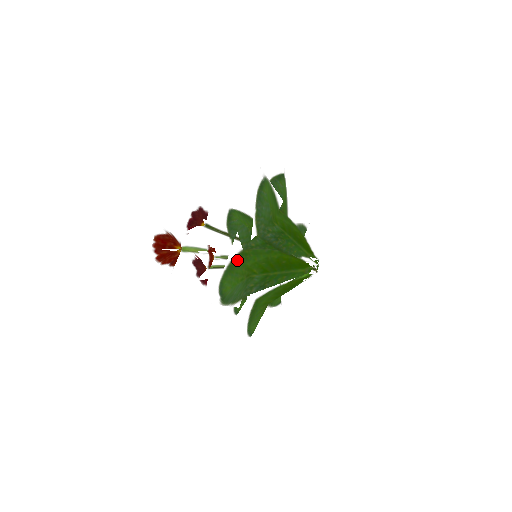
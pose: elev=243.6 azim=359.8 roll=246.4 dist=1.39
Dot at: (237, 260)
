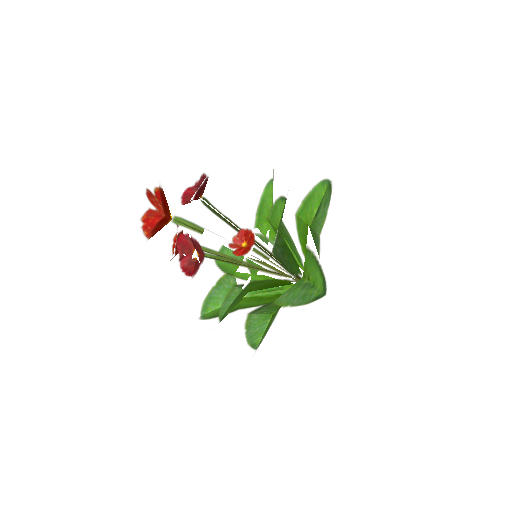
Dot at: (311, 256)
